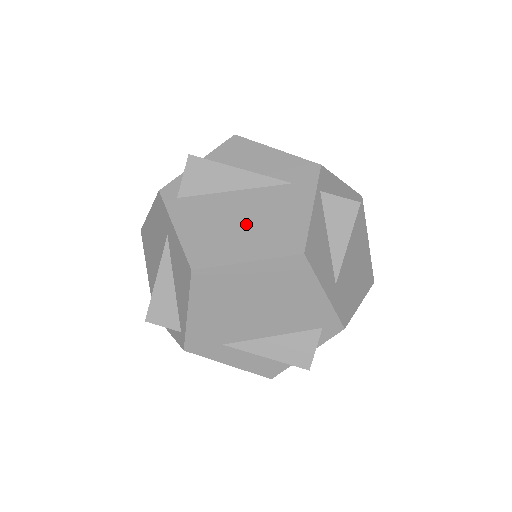
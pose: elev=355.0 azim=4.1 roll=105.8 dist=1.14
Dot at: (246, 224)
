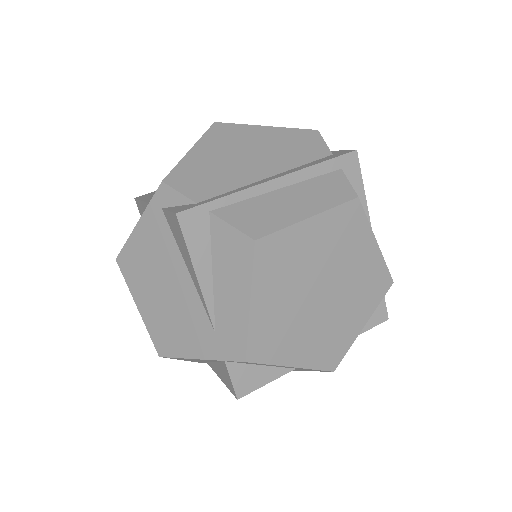
Dot at: (163, 296)
